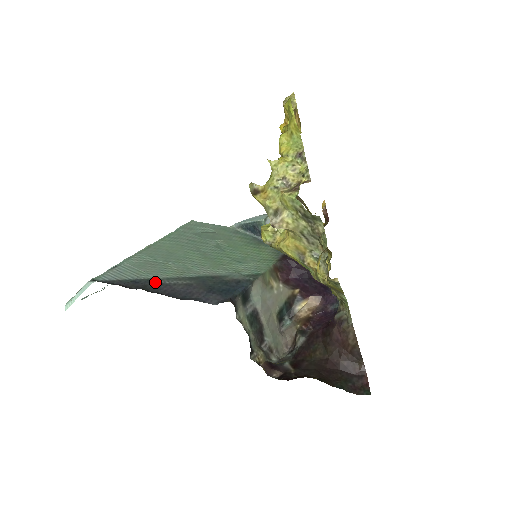
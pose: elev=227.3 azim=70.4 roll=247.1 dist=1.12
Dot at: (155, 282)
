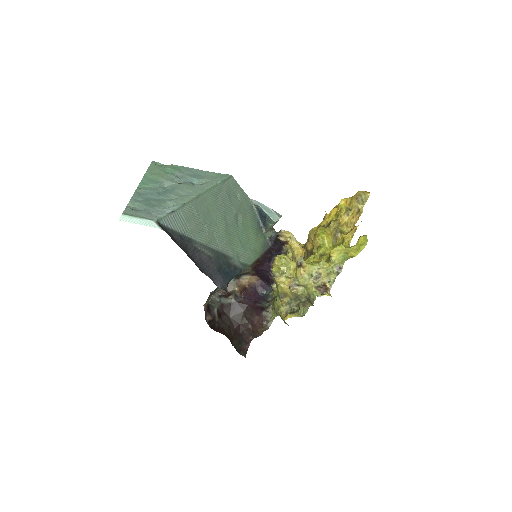
Dot at: (193, 244)
